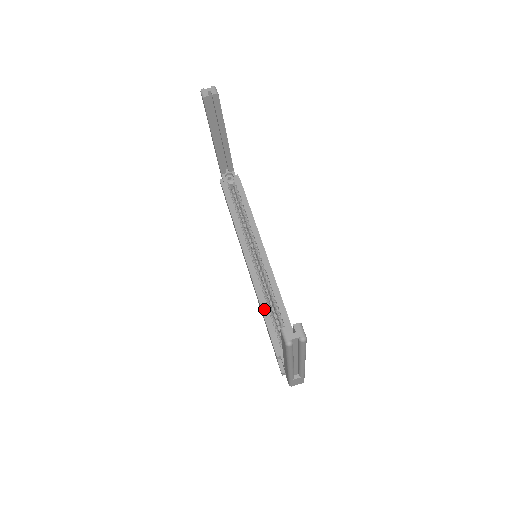
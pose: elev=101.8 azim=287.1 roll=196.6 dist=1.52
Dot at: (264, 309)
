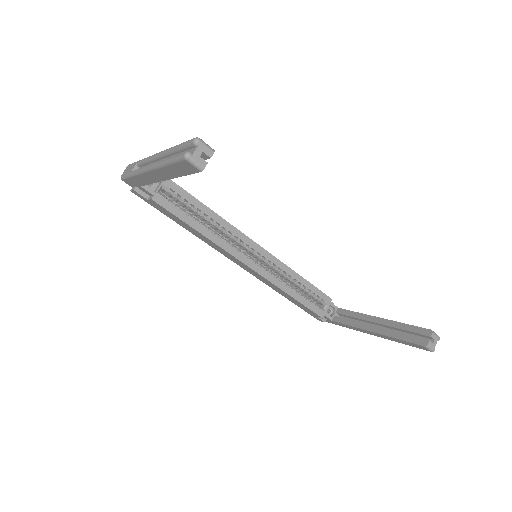
Dot at: (292, 294)
